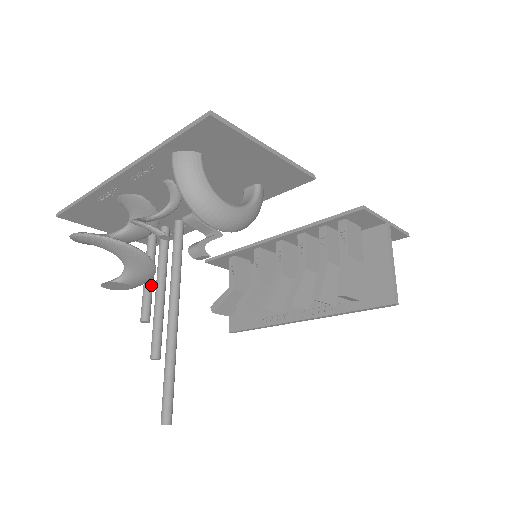
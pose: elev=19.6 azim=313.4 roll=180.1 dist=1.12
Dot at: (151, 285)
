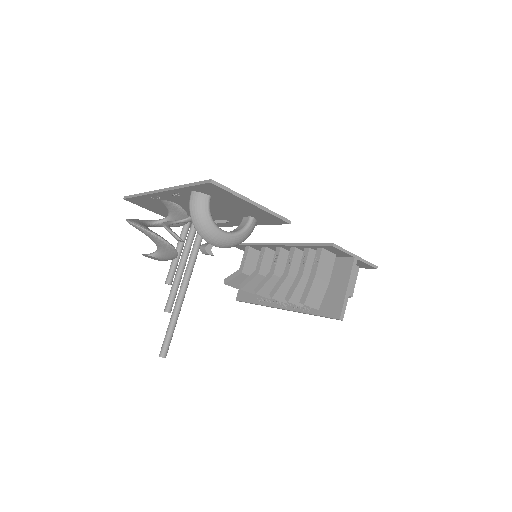
Dot at: (178, 259)
